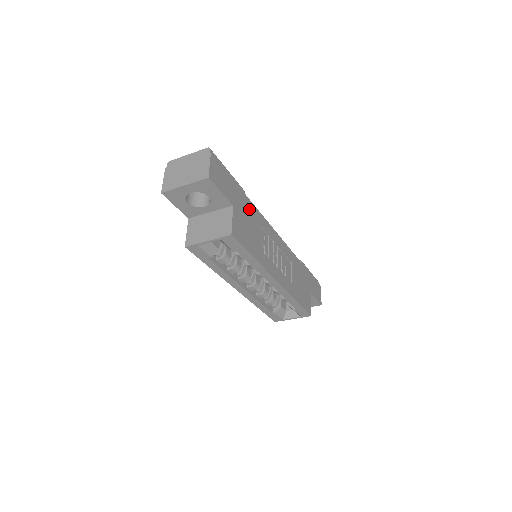
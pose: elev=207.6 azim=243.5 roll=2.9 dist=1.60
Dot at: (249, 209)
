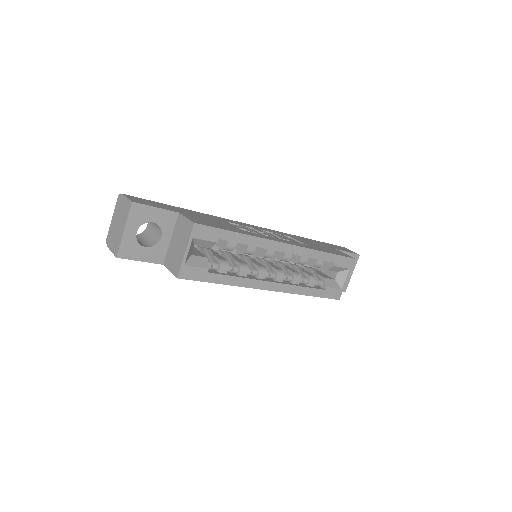
Dot at: (201, 215)
